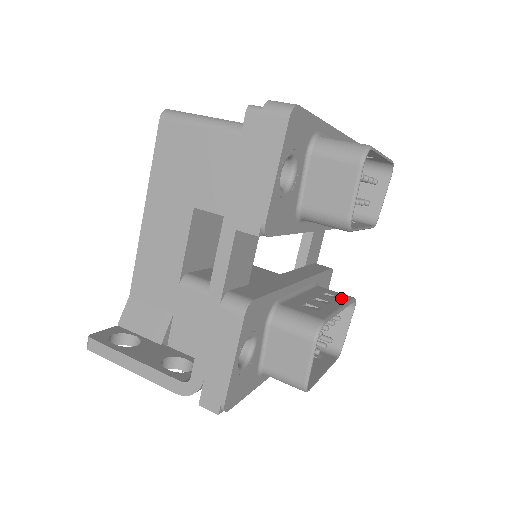
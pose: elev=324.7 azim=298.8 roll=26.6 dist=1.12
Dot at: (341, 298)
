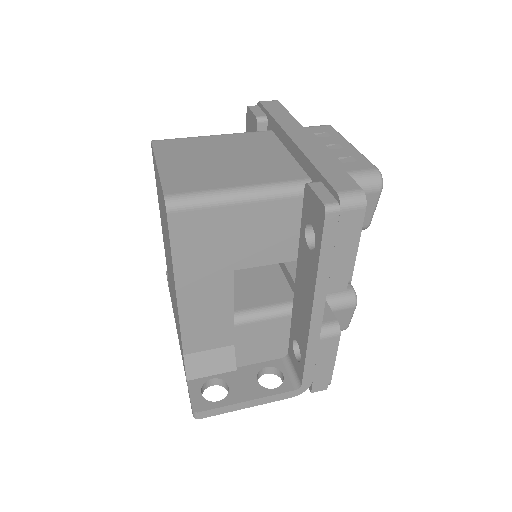
Dot at: occluded
